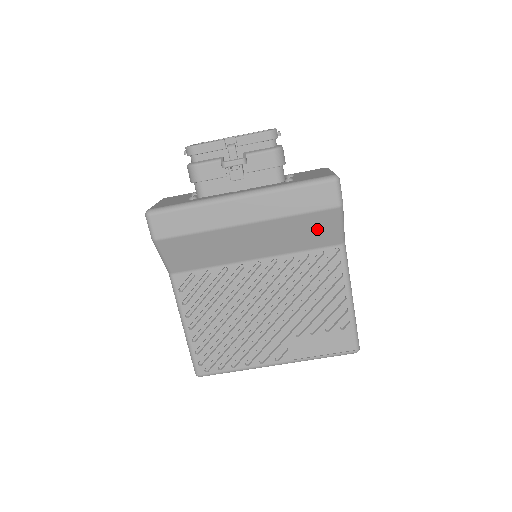
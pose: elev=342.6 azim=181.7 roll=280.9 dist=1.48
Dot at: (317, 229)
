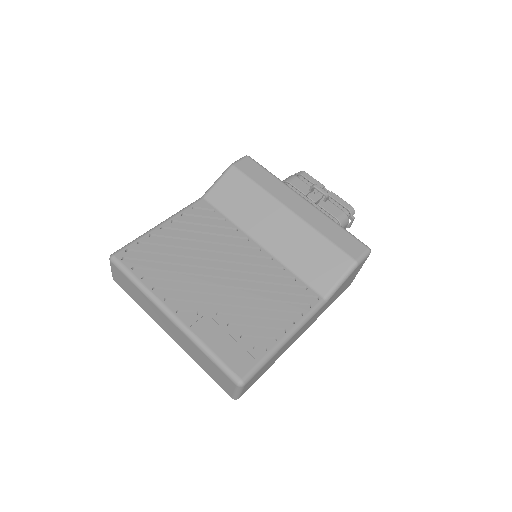
Dot at: (324, 264)
